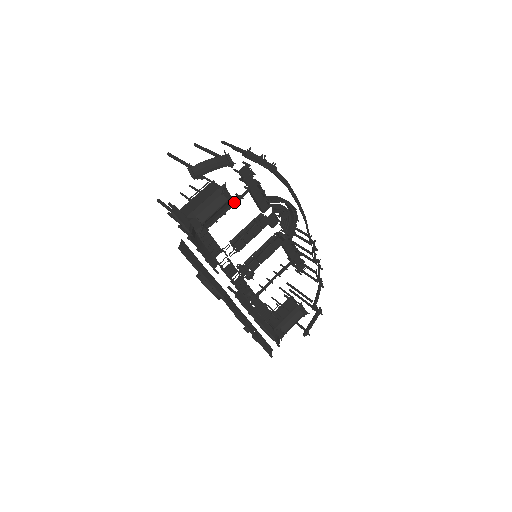
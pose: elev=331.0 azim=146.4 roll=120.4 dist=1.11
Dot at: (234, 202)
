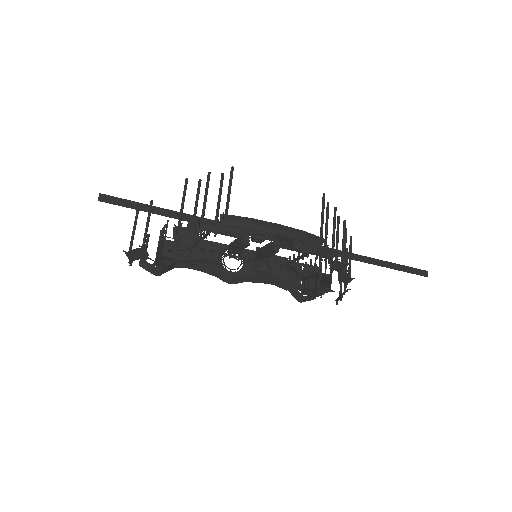
Dot at: (178, 261)
